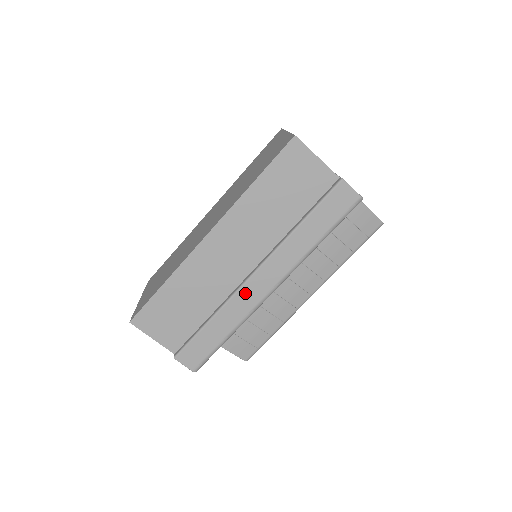
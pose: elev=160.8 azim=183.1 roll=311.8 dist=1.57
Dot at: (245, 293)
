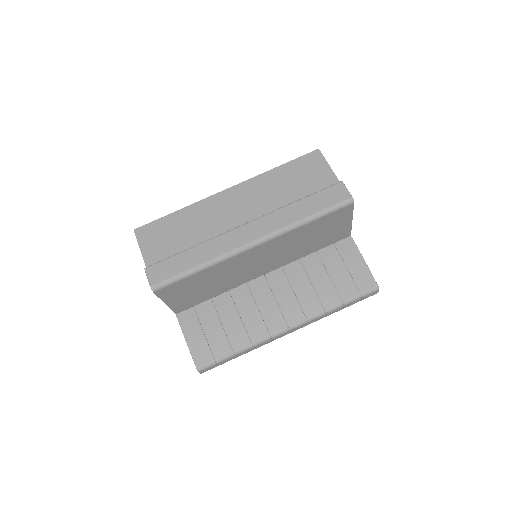
Dot at: (230, 236)
